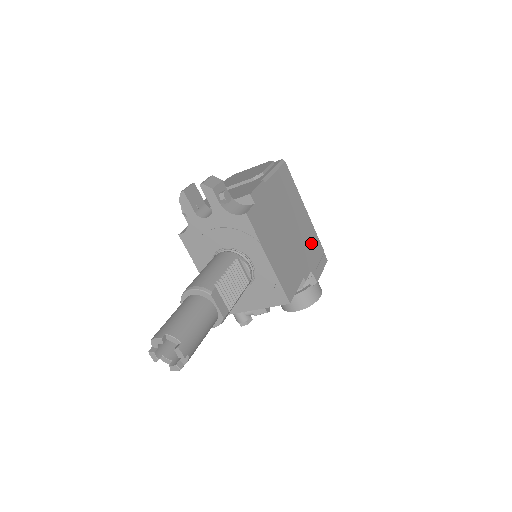
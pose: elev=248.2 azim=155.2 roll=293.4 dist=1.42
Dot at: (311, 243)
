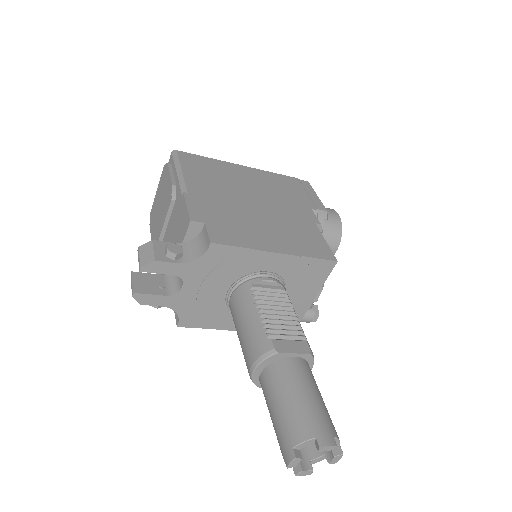
Dot at: (281, 187)
